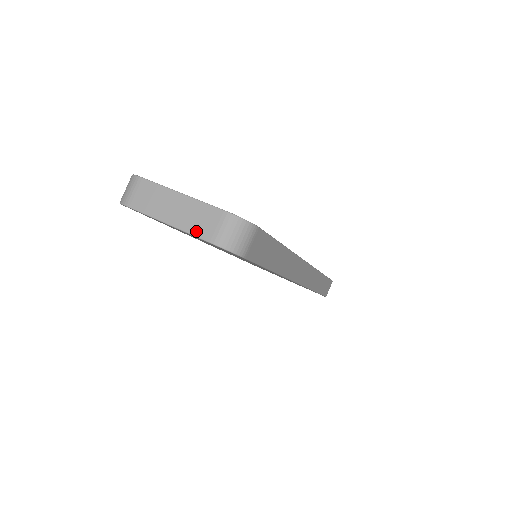
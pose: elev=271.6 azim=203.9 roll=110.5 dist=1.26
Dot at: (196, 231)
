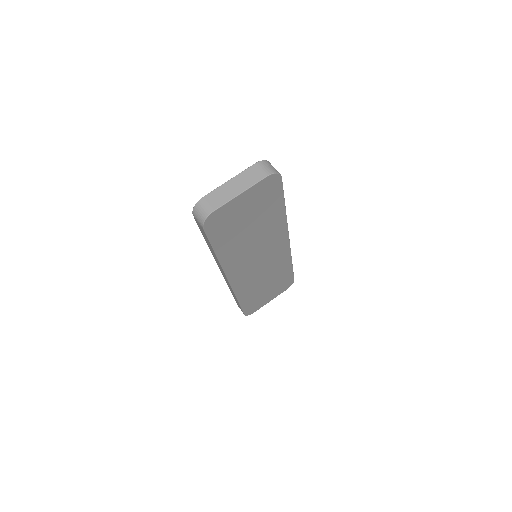
Dot at: (255, 181)
